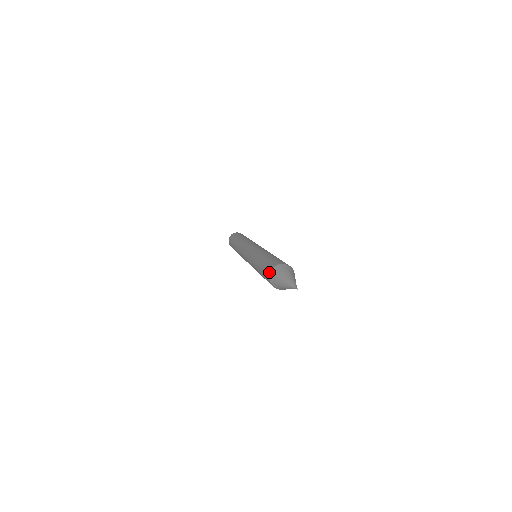
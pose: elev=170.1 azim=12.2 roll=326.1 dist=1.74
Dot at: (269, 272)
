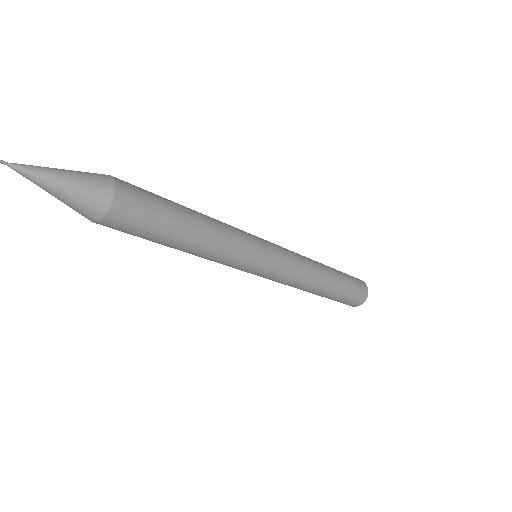
Dot at: occluded
